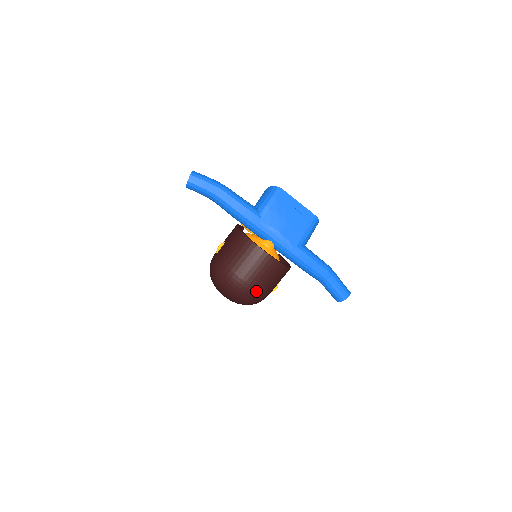
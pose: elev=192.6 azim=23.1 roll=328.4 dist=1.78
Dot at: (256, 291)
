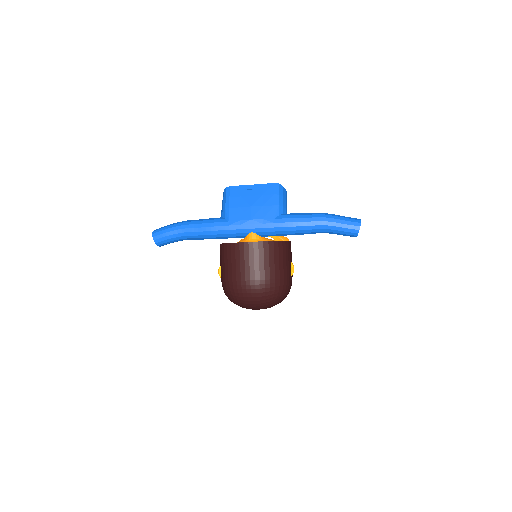
Dot at: (267, 281)
